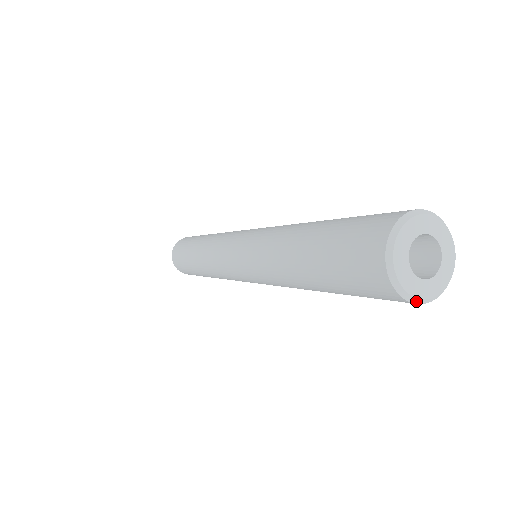
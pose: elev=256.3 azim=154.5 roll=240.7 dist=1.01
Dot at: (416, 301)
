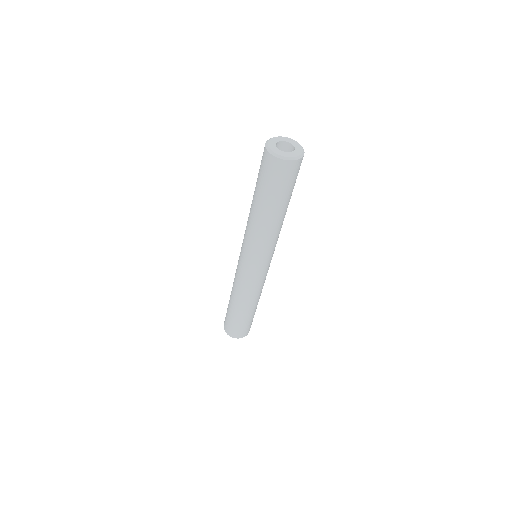
Dot at: (298, 158)
